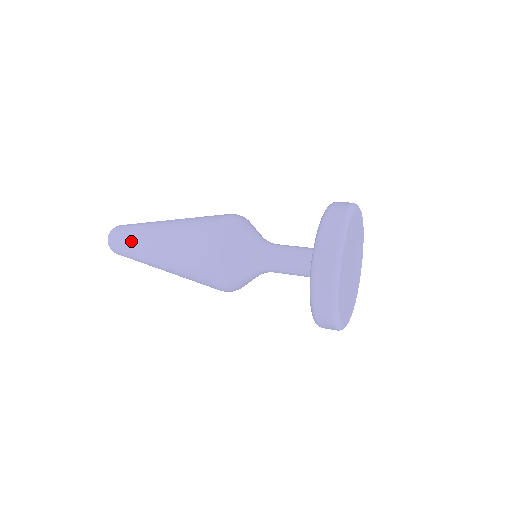
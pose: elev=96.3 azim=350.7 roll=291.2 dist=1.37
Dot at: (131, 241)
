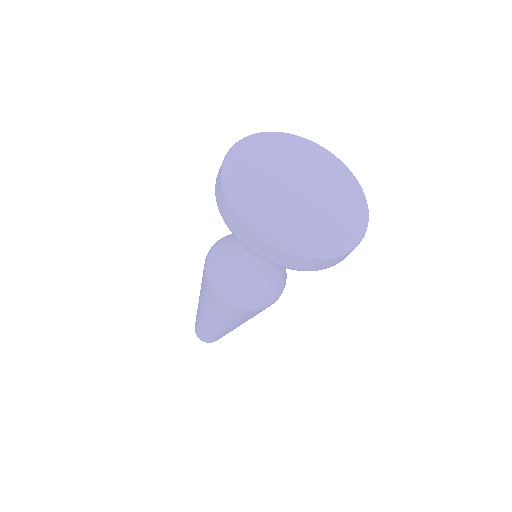
Dot at: (199, 327)
